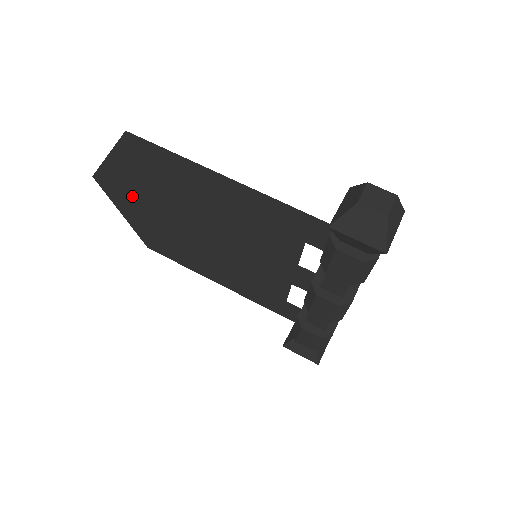
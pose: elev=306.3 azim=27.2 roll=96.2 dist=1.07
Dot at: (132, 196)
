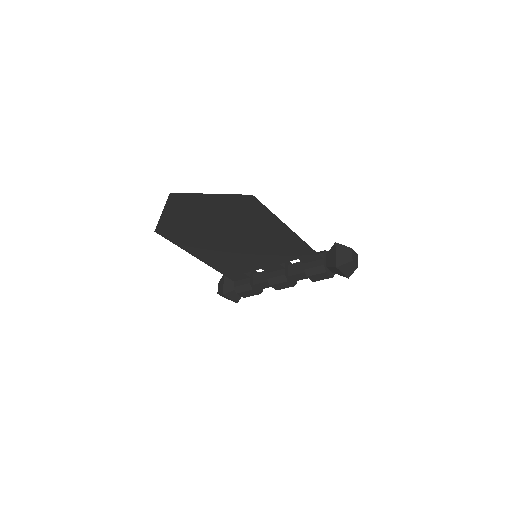
Dot at: (195, 212)
